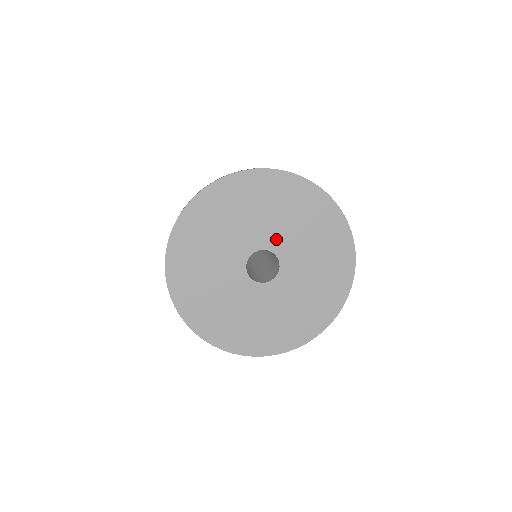
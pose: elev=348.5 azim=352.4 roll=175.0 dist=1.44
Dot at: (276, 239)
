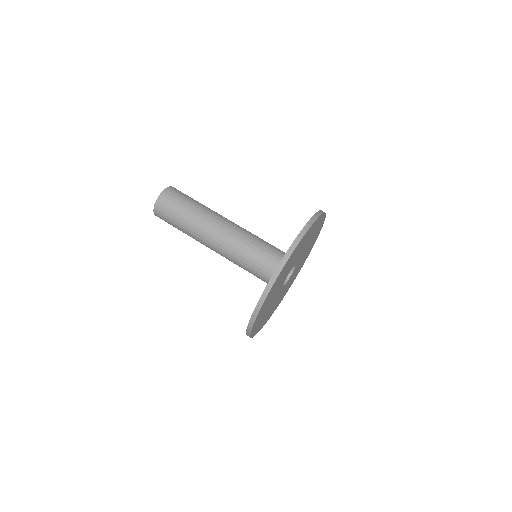
Dot at: occluded
